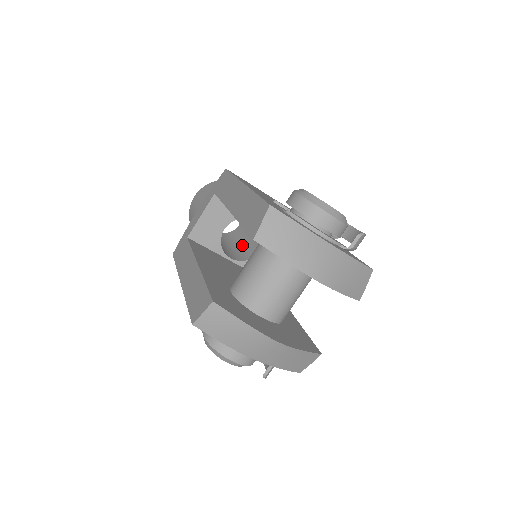
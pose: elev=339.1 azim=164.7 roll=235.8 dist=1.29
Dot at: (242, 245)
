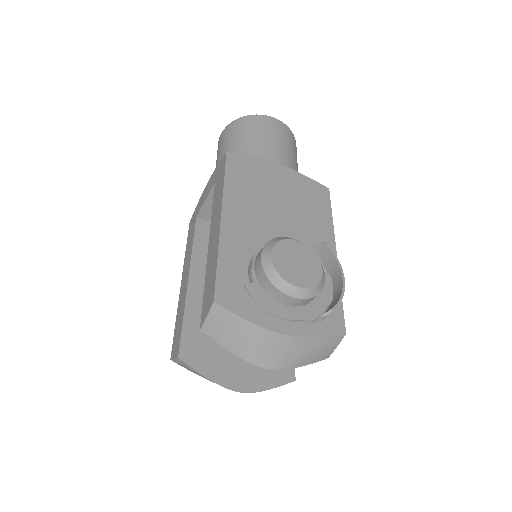
Dot at: occluded
